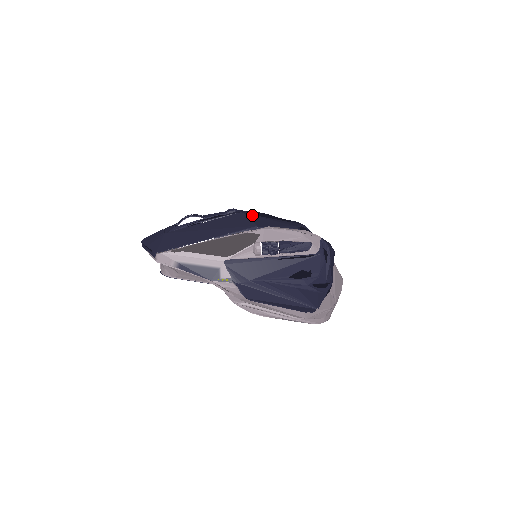
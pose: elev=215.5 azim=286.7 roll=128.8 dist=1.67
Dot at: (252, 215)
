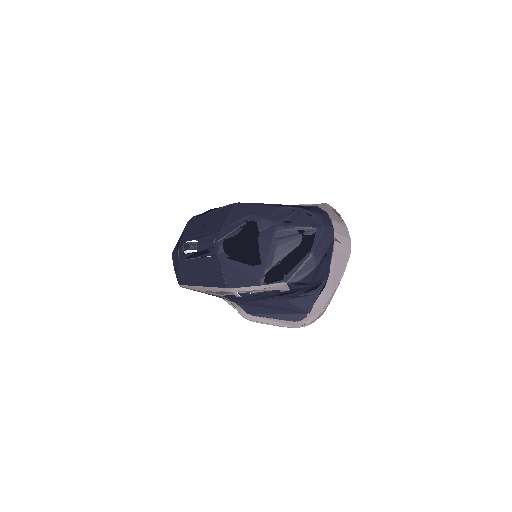
Dot at: (225, 261)
